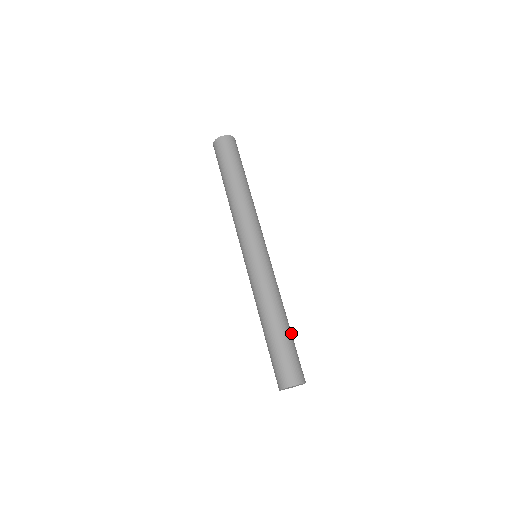
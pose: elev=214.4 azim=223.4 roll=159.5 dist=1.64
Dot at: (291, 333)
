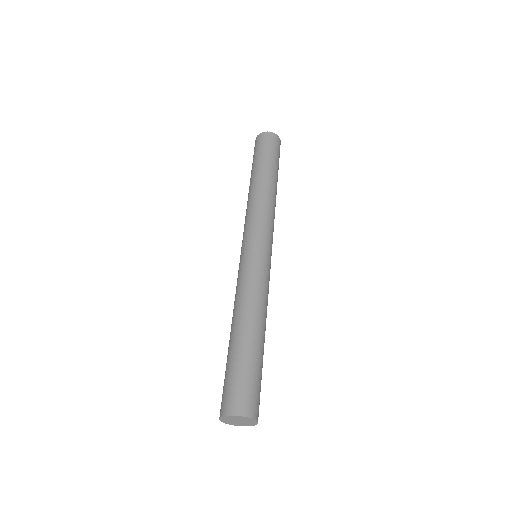
Dot at: occluded
